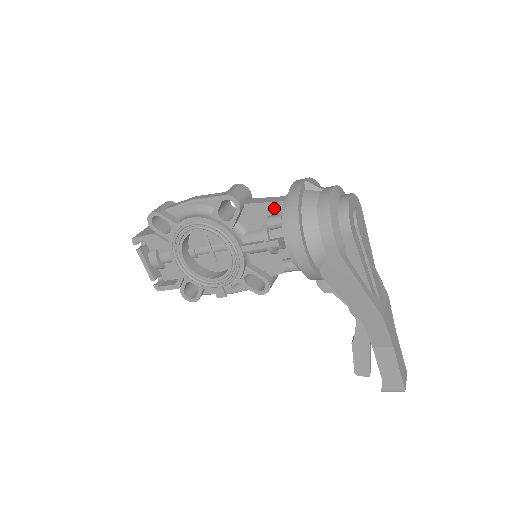
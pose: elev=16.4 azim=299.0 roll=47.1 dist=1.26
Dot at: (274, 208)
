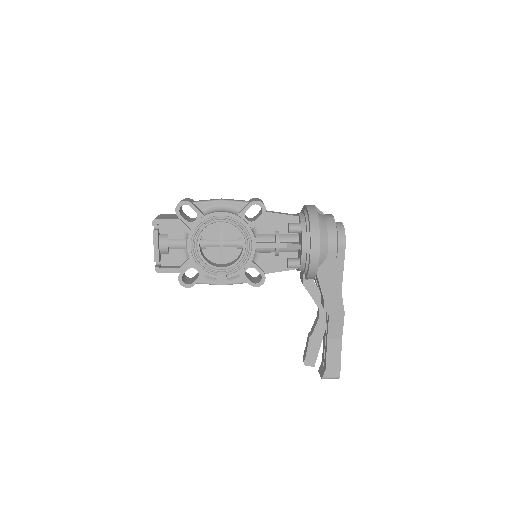
Dot at: (288, 220)
